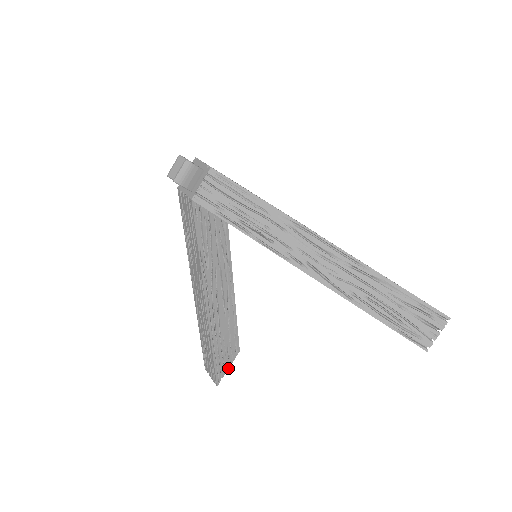
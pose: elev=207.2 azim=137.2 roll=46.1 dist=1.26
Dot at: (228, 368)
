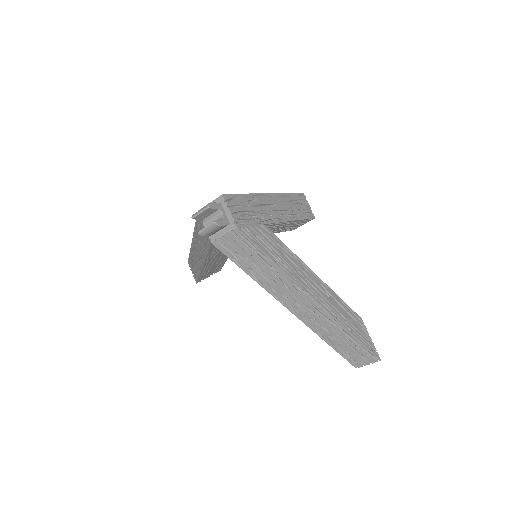
Dot at: occluded
